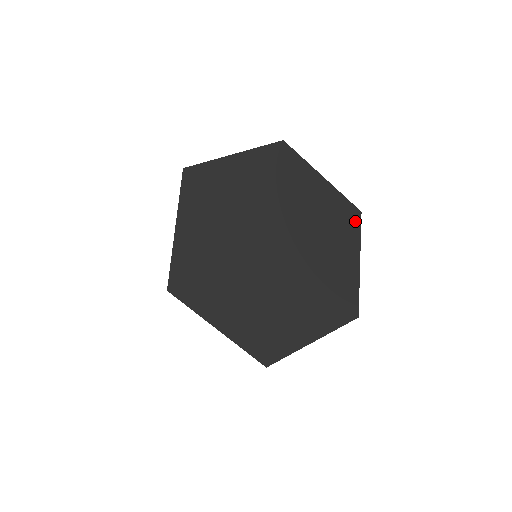
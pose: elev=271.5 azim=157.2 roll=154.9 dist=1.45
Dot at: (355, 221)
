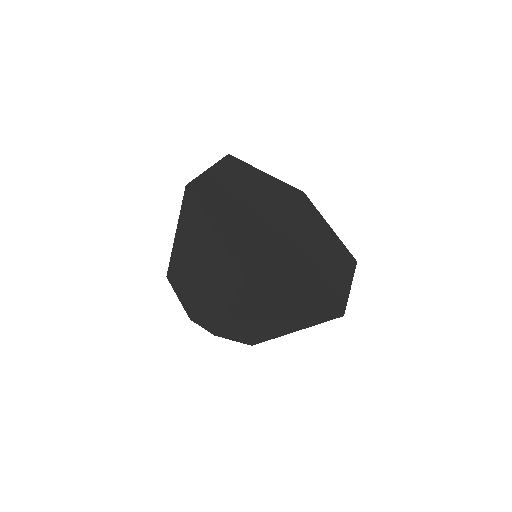
Dot at: (306, 199)
